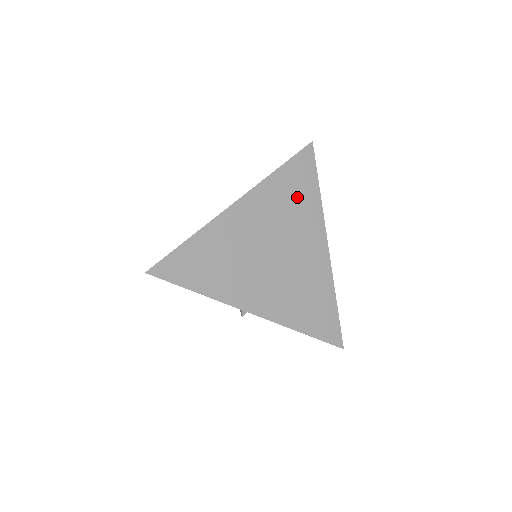
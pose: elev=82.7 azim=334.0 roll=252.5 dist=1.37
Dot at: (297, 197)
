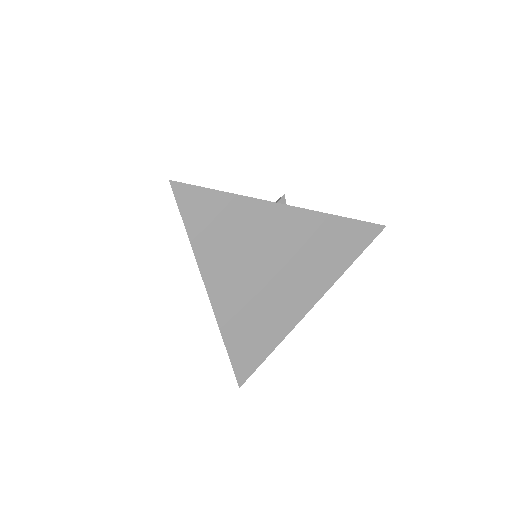
Dot at: (226, 225)
